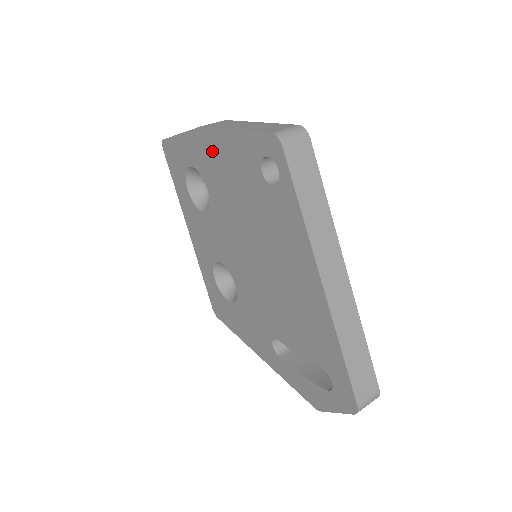
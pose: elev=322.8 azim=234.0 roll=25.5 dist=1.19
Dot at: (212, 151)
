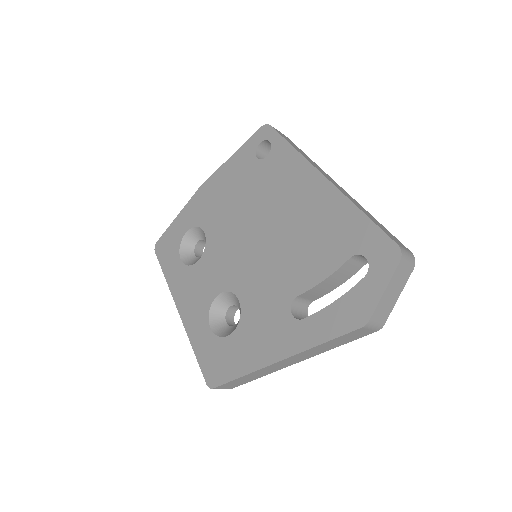
Dot at: (210, 193)
